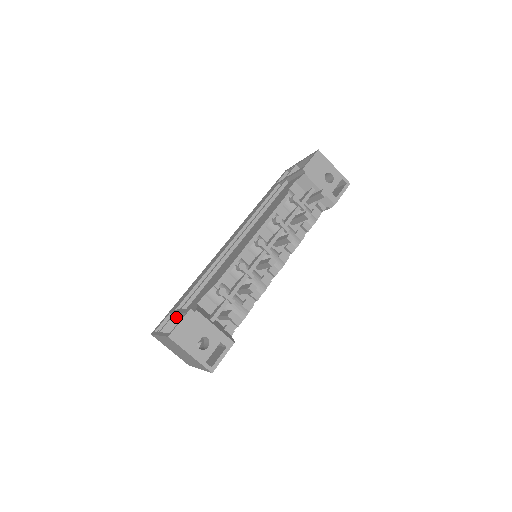
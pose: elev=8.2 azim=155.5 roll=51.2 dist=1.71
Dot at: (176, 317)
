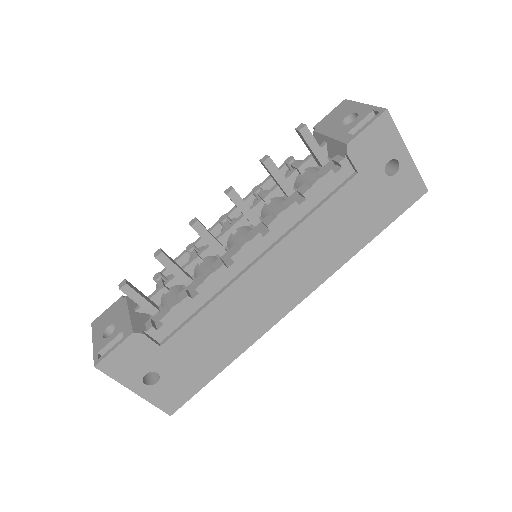
Dot at: occluded
